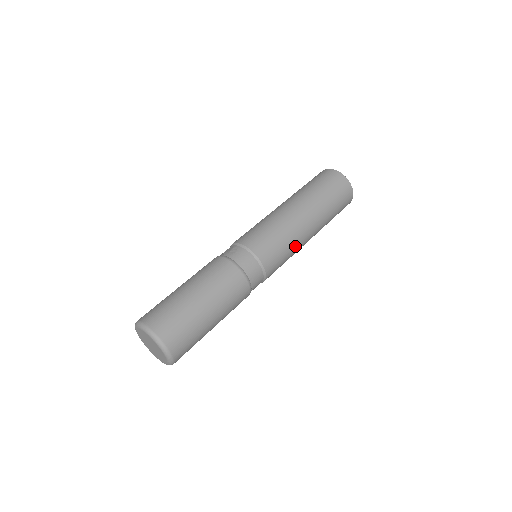
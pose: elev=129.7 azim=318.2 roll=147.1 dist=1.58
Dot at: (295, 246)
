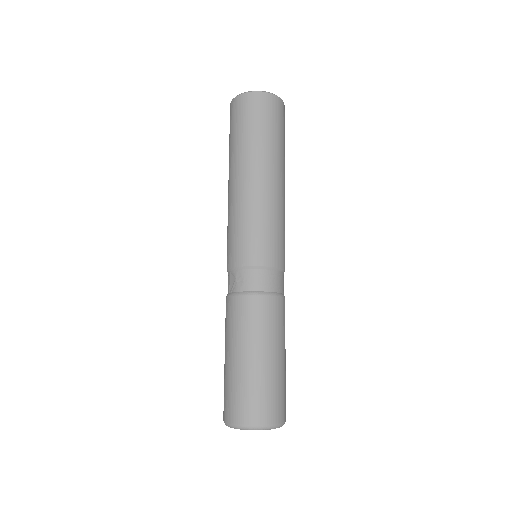
Dot at: (282, 215)
